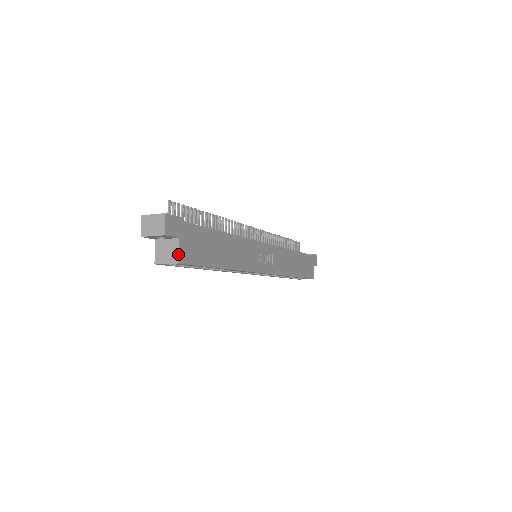
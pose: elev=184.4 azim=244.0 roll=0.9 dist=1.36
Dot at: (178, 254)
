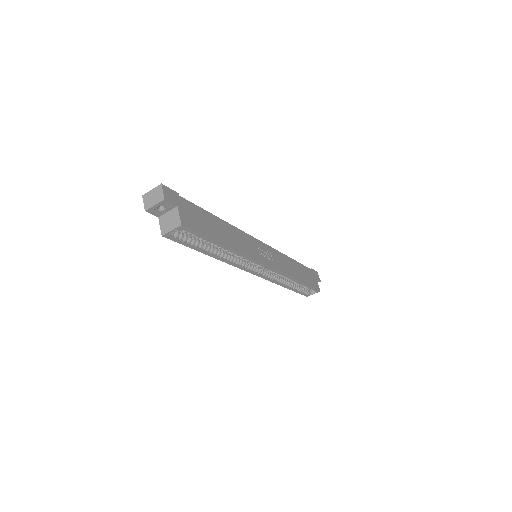
Dot at: (180, 218)
